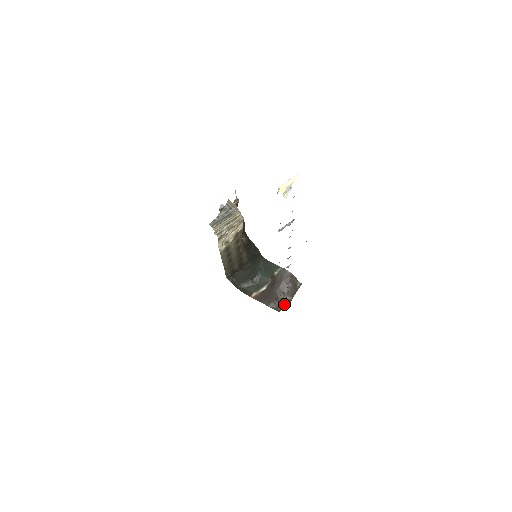
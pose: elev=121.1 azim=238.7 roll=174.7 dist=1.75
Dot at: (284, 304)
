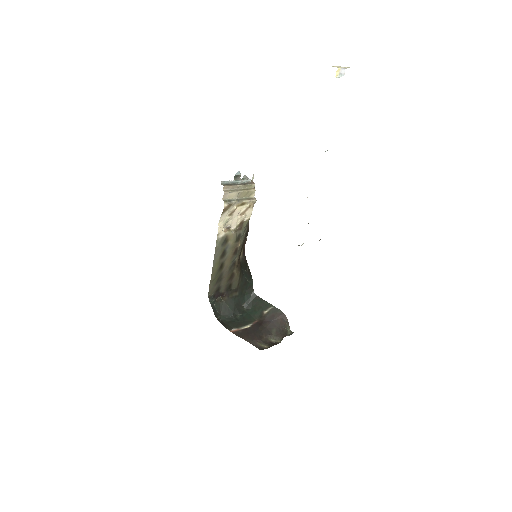
Dot at: (270, 344)
